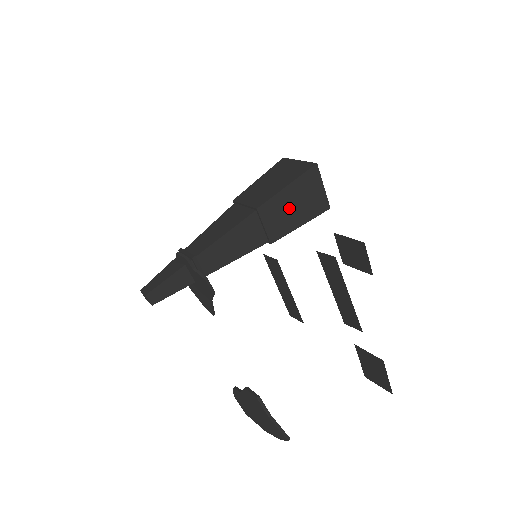
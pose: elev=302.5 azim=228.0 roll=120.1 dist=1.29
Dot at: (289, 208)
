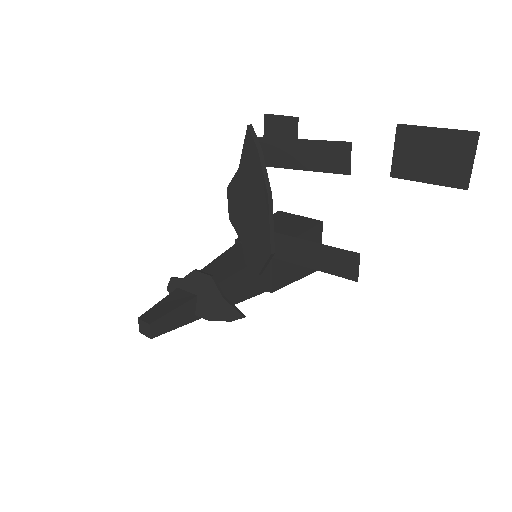
Dot at: occluded
